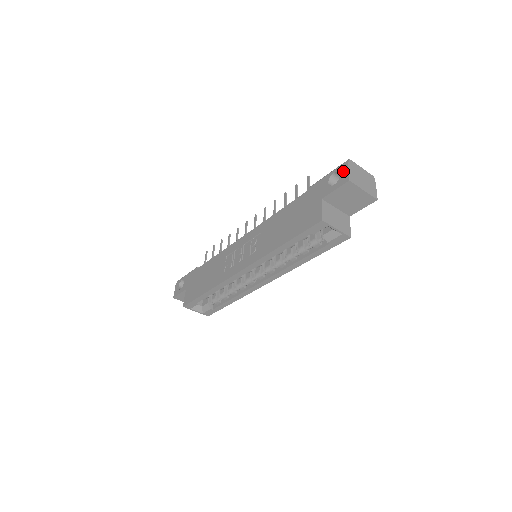
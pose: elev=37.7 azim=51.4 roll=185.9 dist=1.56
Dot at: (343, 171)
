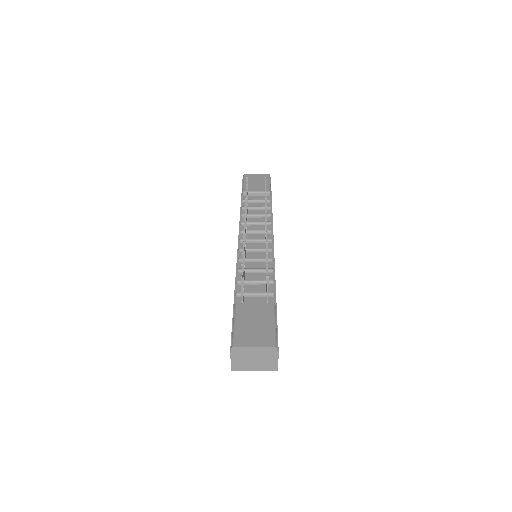
Dot at: occluded
